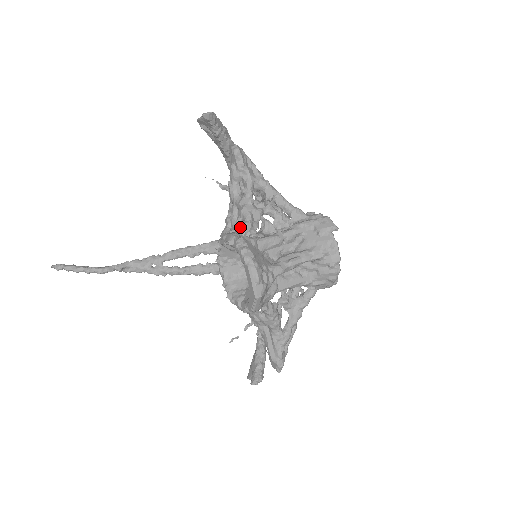
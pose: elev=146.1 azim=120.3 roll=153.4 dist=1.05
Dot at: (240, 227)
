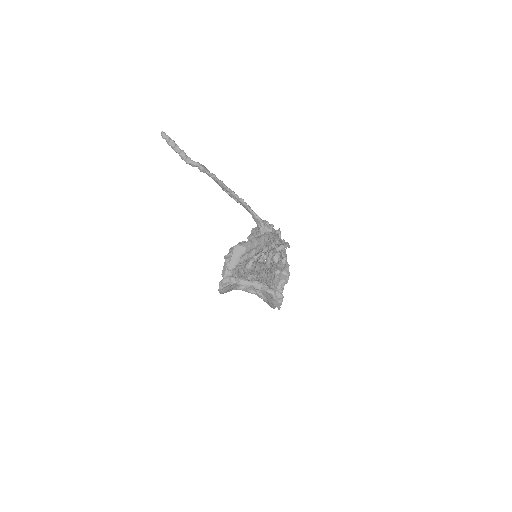
Dot at: occluded
